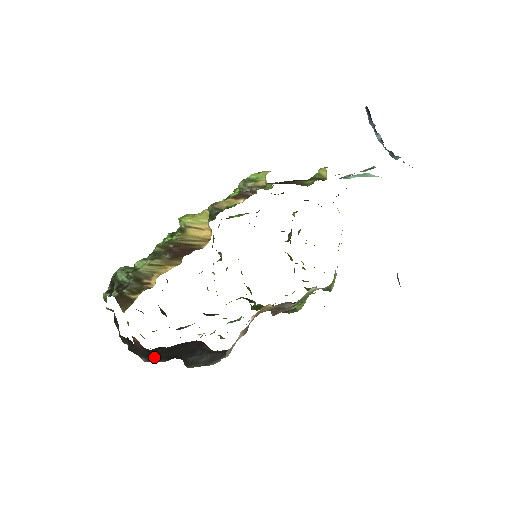
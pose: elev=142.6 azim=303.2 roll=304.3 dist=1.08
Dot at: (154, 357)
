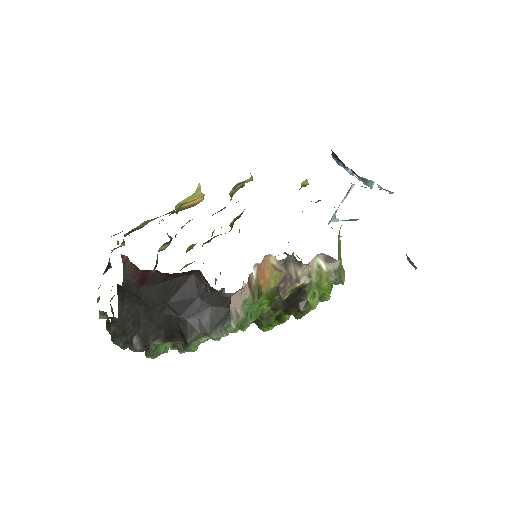
Dot at: (148, 327)
